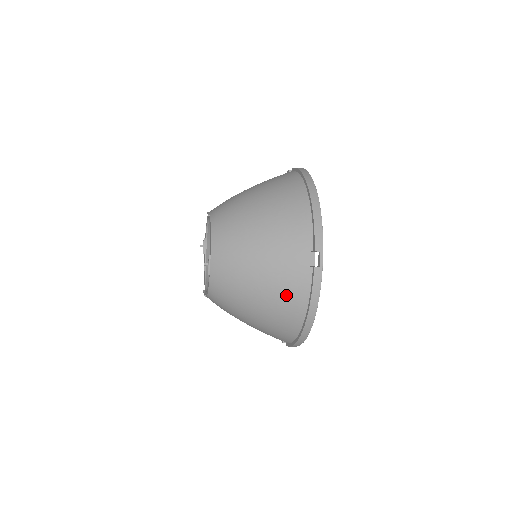
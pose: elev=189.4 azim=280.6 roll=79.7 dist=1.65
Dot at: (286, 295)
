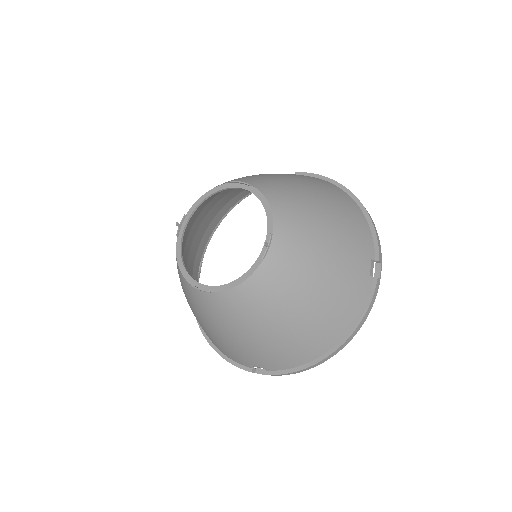
Dot at: (344, 304)
